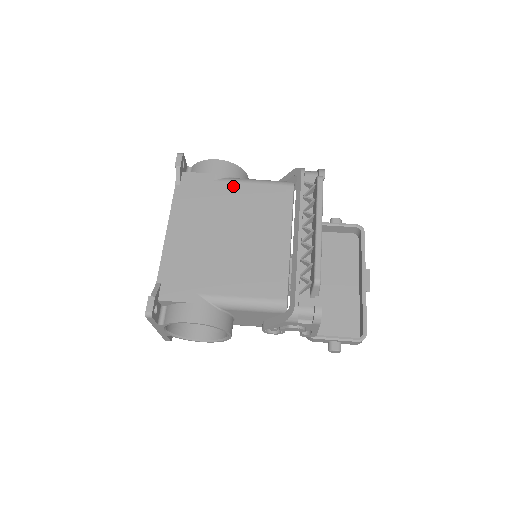
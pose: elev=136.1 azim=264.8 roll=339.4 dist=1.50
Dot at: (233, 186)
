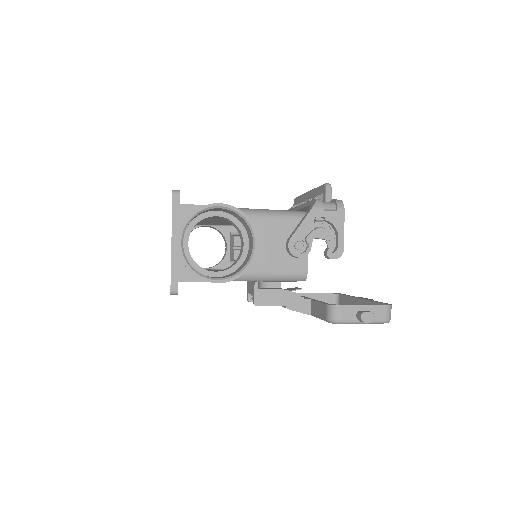
Dot at: occluded
